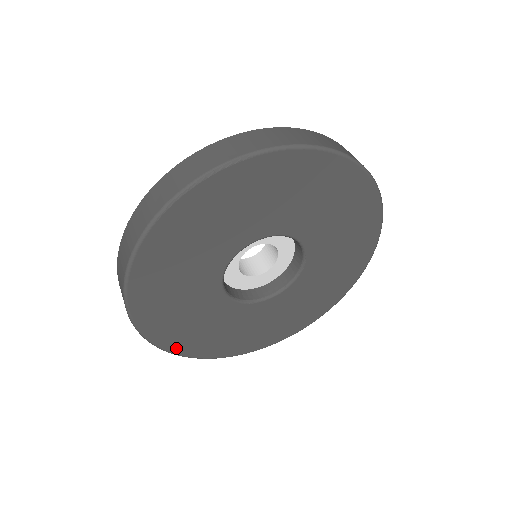
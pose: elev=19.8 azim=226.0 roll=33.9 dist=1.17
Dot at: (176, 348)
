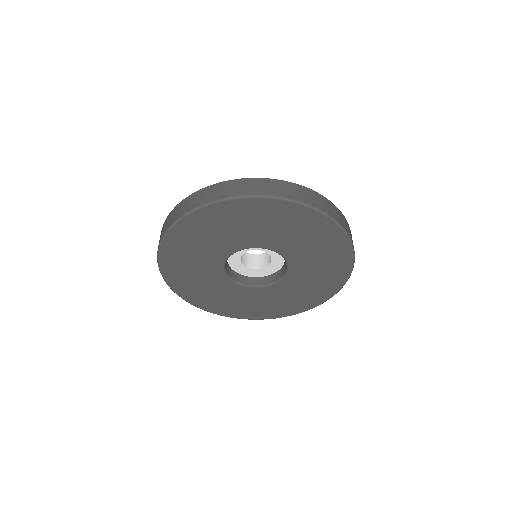
Dot at: (255, 317)
